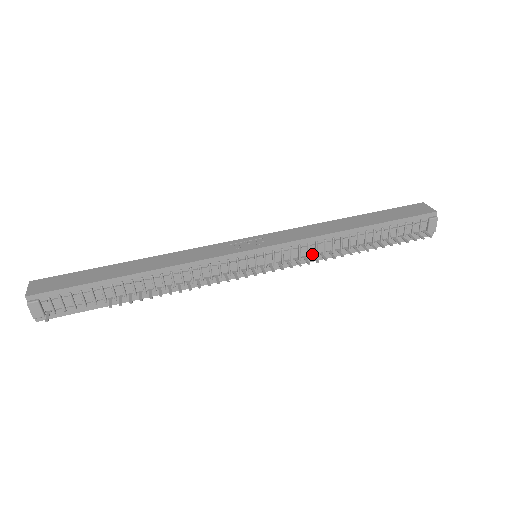
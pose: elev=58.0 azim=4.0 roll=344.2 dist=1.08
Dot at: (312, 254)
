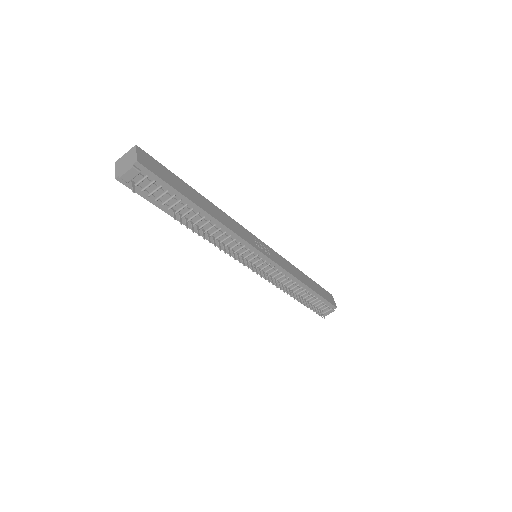
Dot at: (278, 281)
